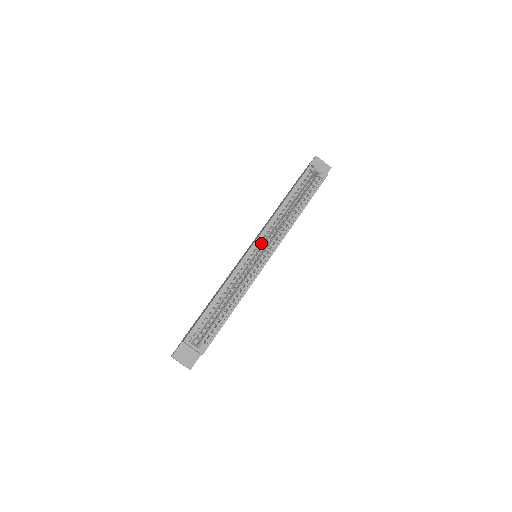
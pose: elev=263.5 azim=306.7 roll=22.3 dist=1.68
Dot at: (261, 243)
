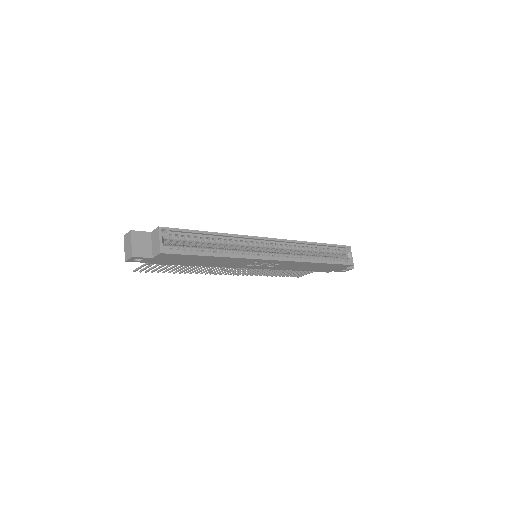
Dot at: (275, 245)
